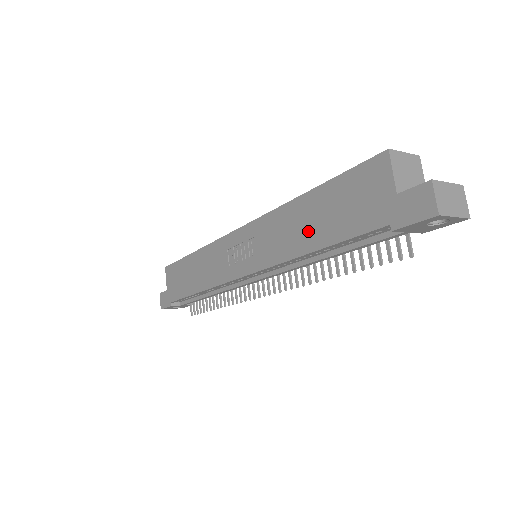
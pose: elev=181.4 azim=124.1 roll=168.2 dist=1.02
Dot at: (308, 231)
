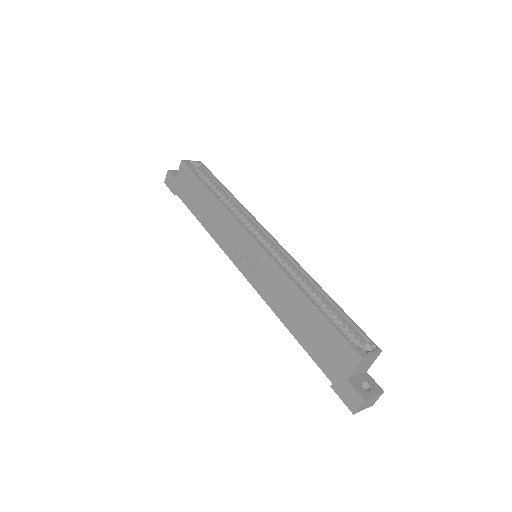
Dot at: (293, 317)
